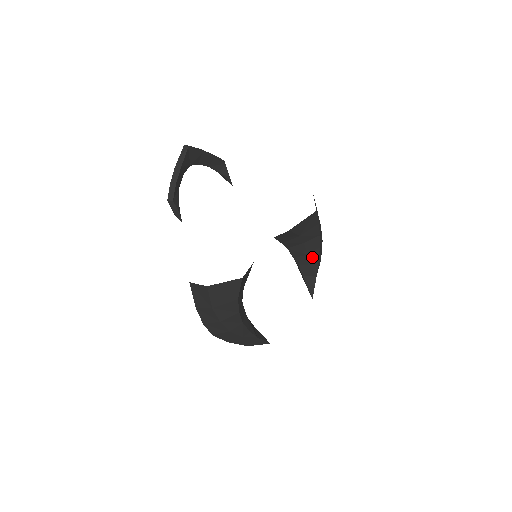
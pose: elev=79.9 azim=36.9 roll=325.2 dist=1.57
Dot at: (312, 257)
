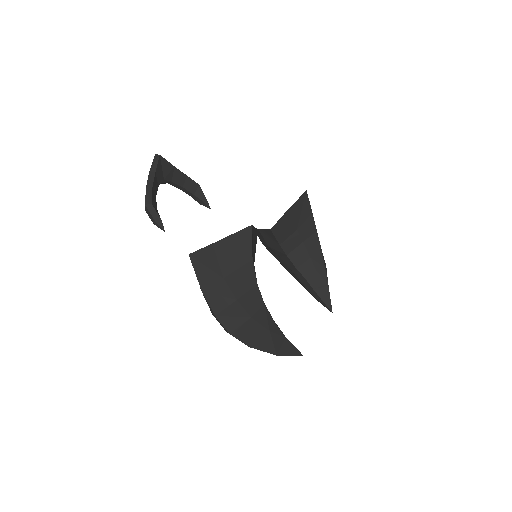
Dot at: (316, 261)
